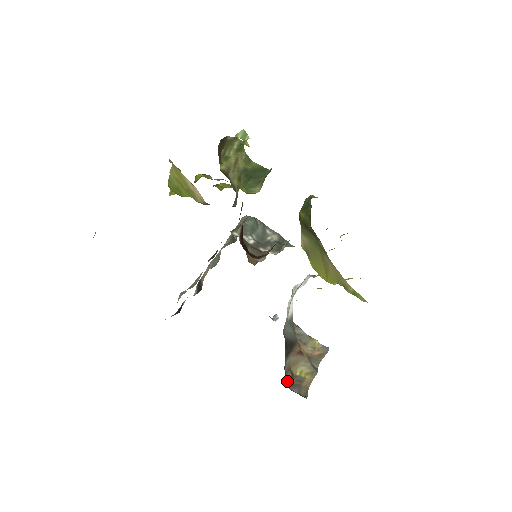
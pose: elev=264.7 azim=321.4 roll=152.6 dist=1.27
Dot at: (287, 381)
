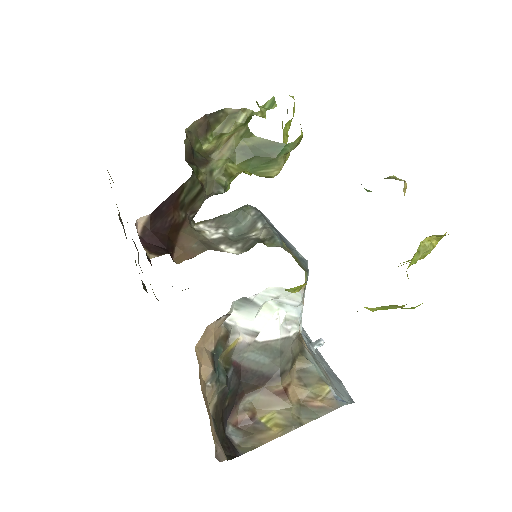
Dot at: (236, 423)
